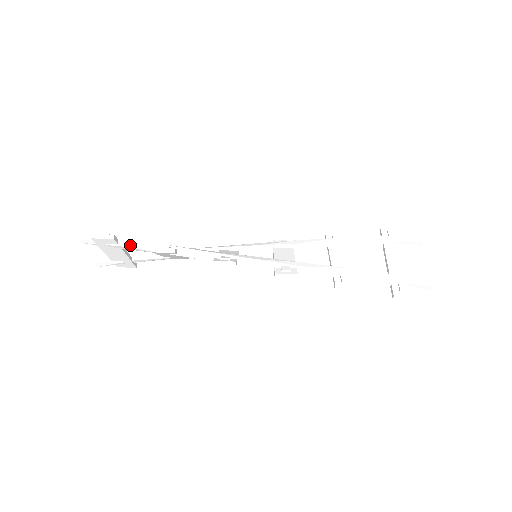
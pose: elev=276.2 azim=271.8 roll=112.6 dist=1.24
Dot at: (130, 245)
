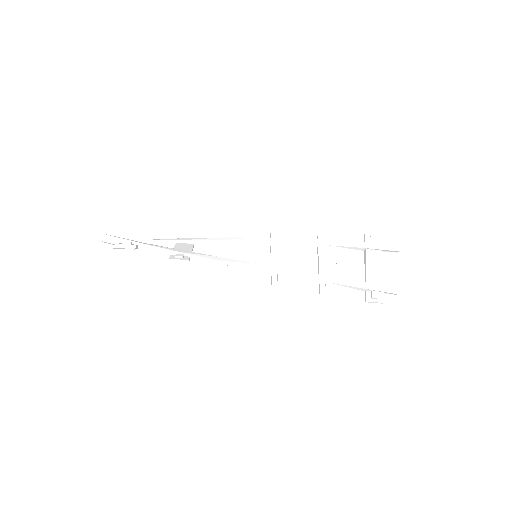
Dot at: (148, 250)
